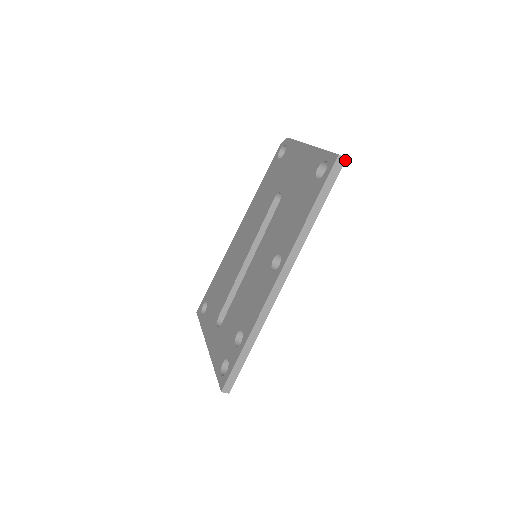
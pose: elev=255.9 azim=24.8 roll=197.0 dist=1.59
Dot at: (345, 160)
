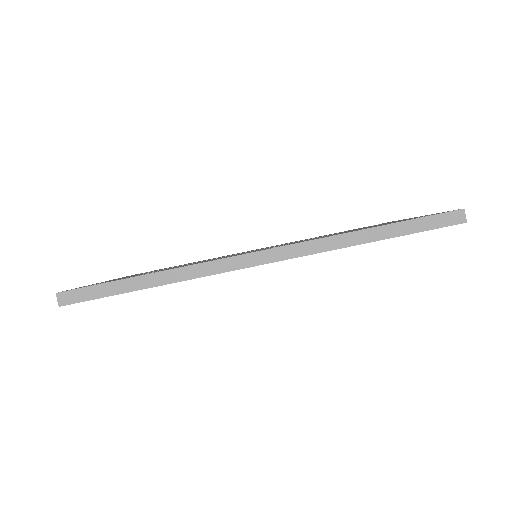
Dot at: (464, 222)
